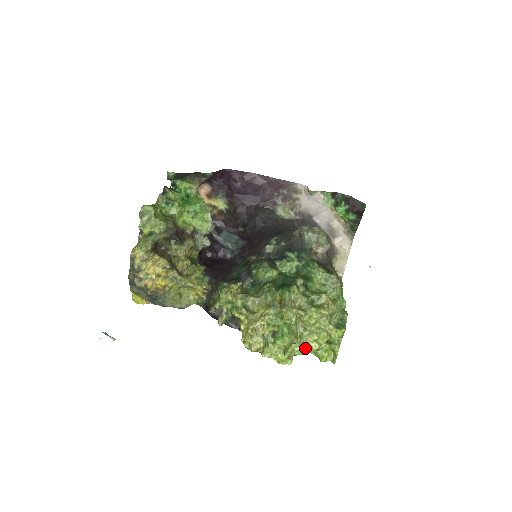
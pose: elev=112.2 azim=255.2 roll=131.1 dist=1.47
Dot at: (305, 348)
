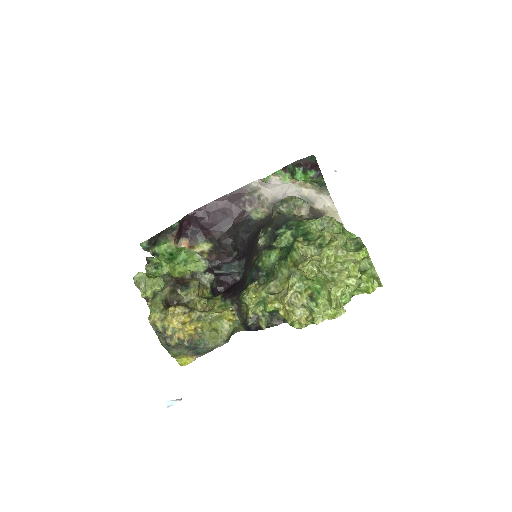
Dot at: (345, 288)
